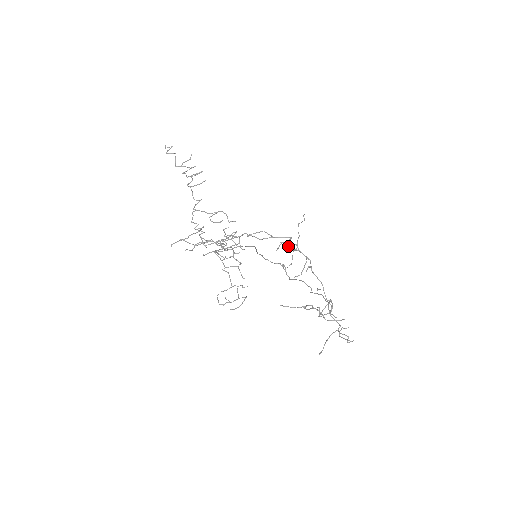
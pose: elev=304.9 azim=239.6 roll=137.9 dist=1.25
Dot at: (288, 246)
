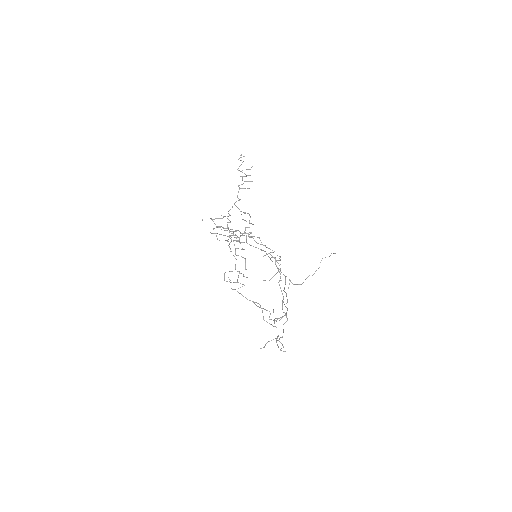
Dot at: (274, 258)
